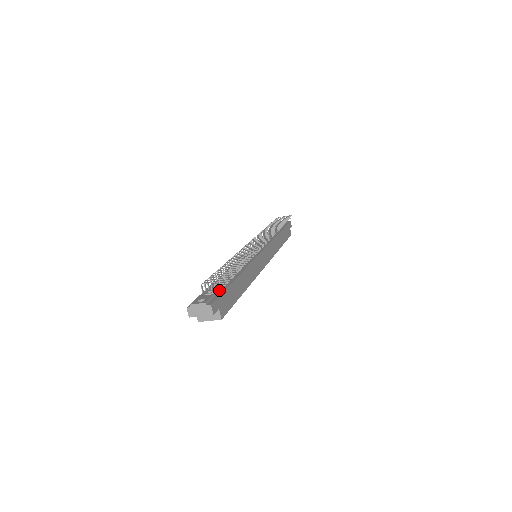
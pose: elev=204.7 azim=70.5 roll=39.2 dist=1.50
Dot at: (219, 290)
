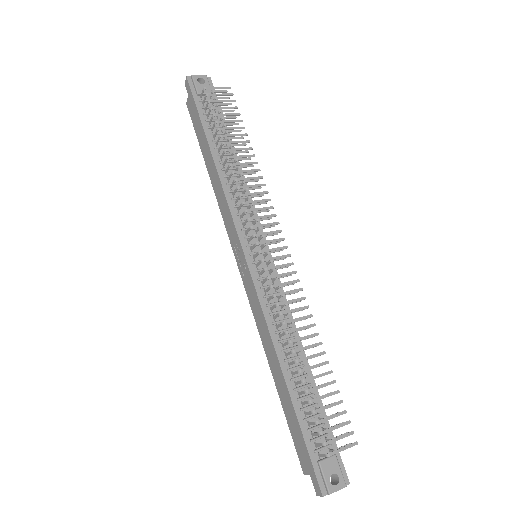
Dot at: (328, 435)
